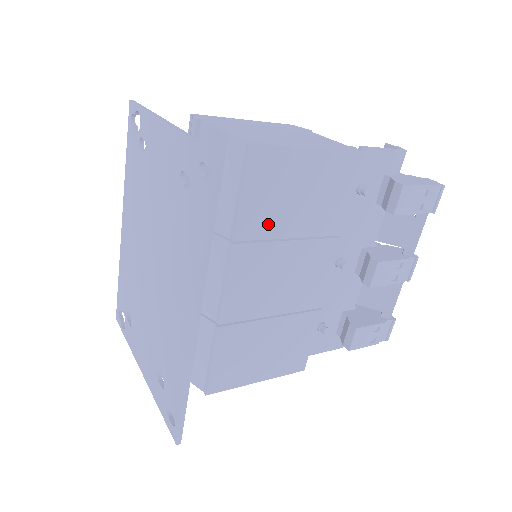
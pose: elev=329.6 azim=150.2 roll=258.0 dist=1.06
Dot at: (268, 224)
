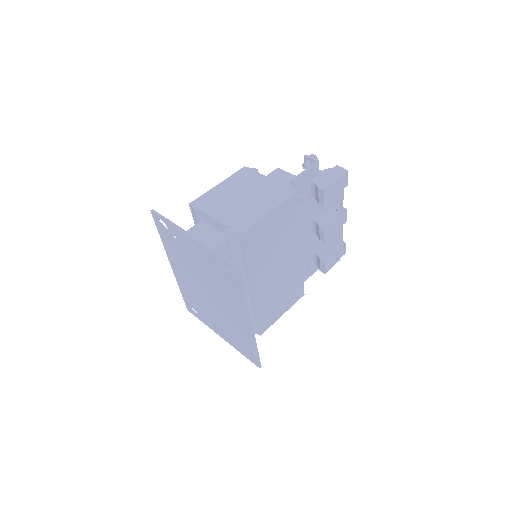
Dot at: (261, 255)
